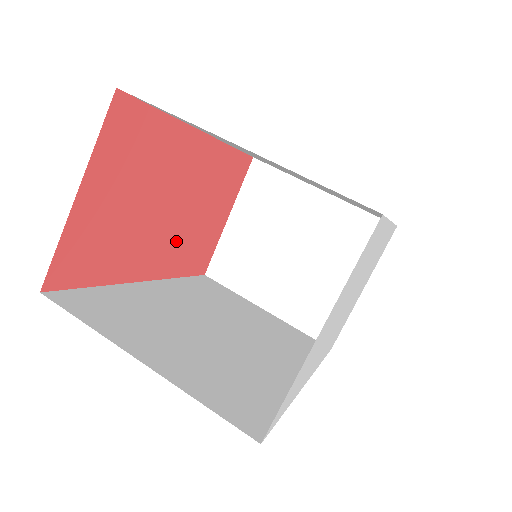
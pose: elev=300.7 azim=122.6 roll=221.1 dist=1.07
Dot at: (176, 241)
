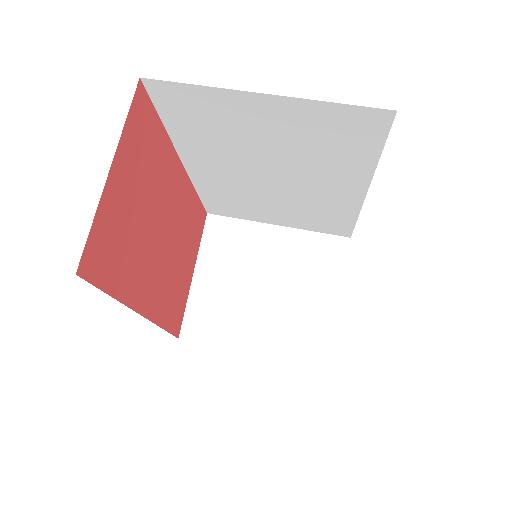
Dot at: (163, 278)
